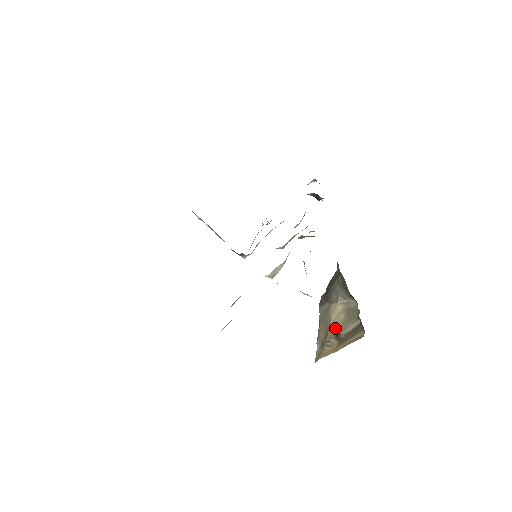
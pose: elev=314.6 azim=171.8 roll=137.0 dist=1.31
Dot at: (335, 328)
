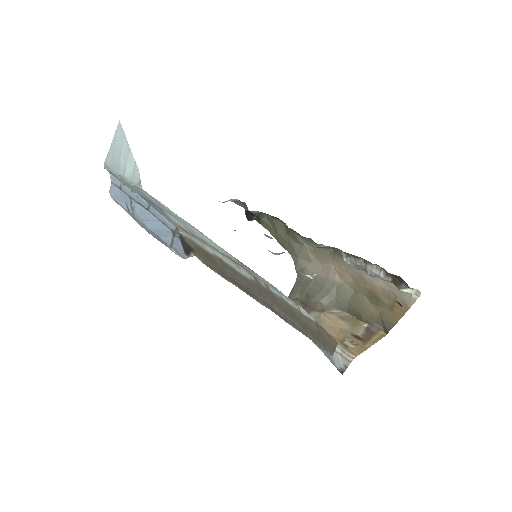
Dot at: (347, 331)
